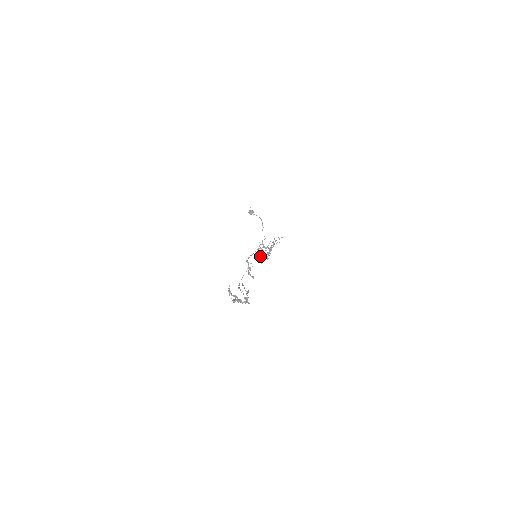
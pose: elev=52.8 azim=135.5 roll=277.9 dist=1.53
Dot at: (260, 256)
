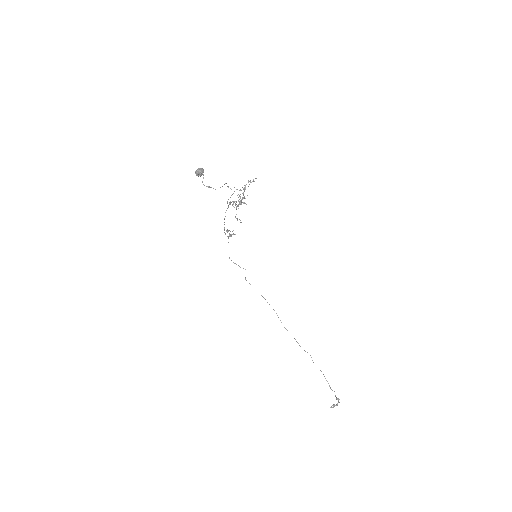
Dot at: occluded
